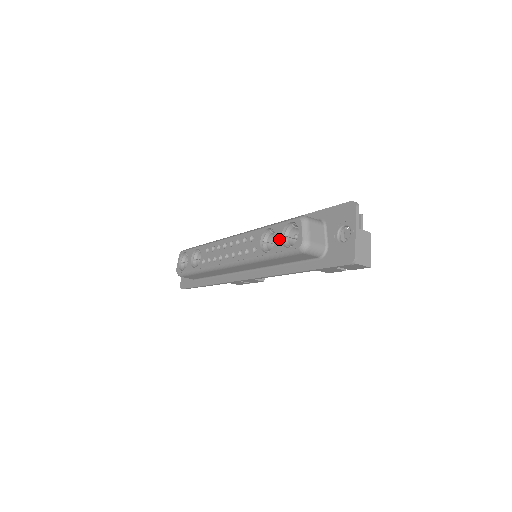
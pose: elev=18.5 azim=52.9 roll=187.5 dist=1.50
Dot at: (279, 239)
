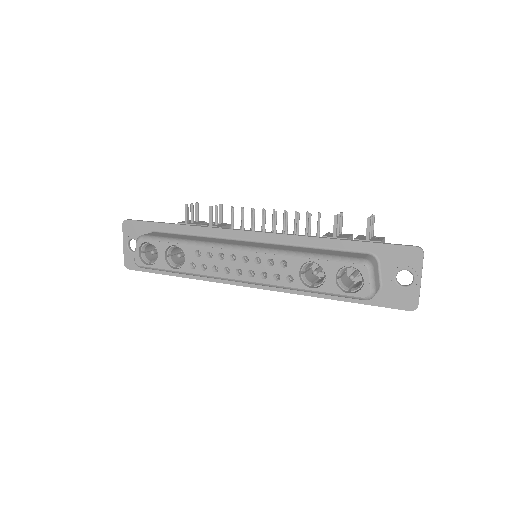
Dot at: (332, 279)
